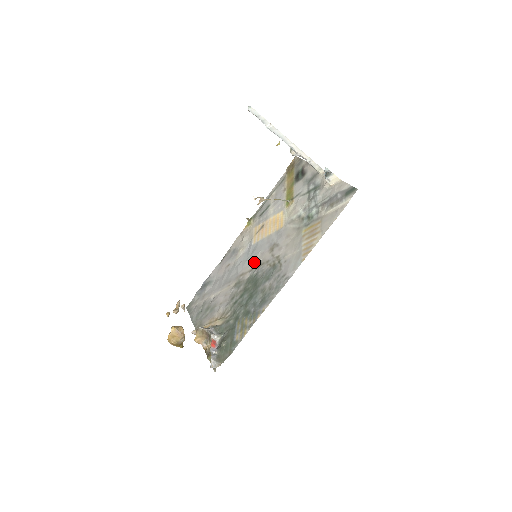
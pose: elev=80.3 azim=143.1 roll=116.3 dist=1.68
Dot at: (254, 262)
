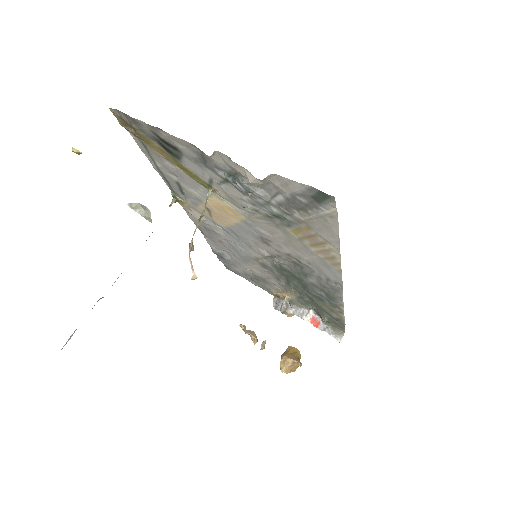
Dot at: (257, 252)
